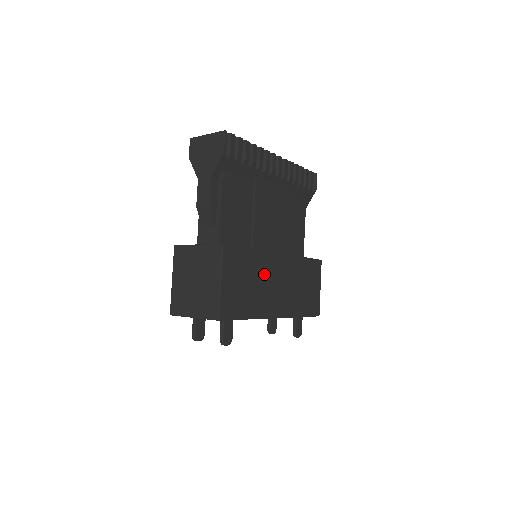
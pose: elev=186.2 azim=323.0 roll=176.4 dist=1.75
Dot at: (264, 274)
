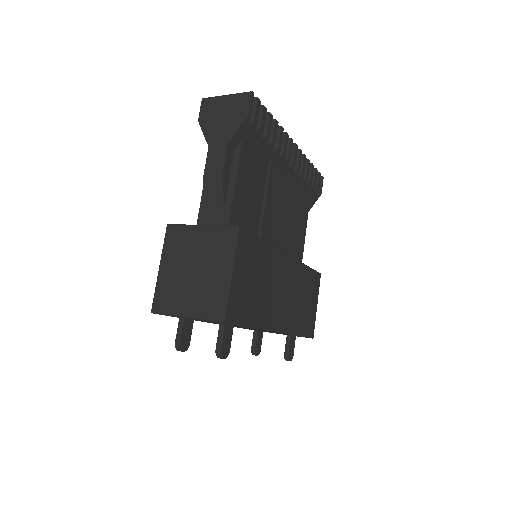
Dot at: (272, 275)
